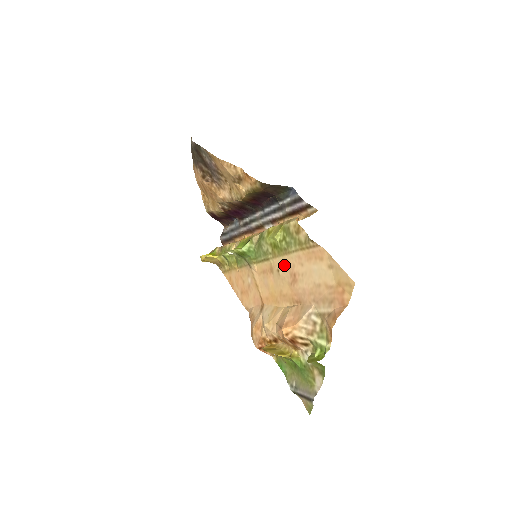
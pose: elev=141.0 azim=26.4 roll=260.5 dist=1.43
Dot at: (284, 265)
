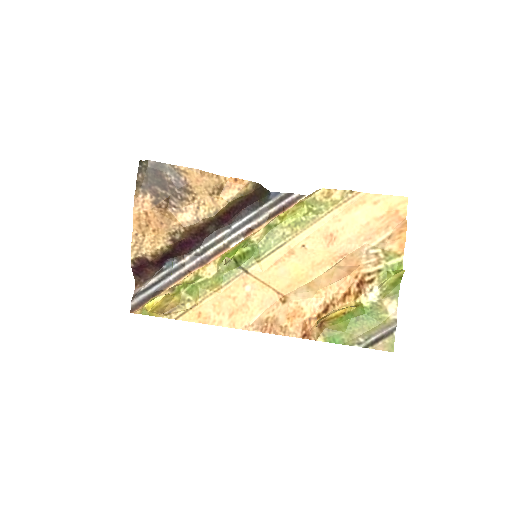
Dot at: (312, 235)
